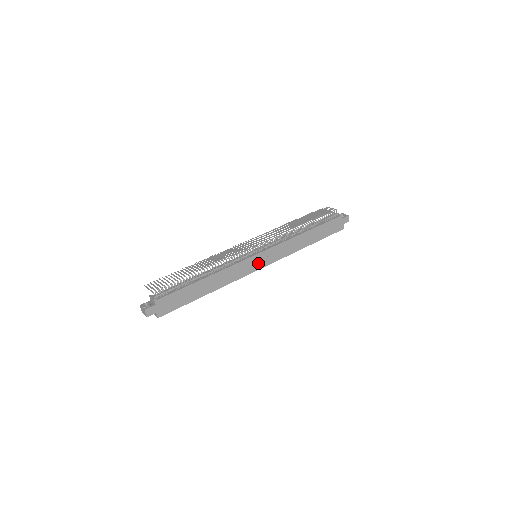
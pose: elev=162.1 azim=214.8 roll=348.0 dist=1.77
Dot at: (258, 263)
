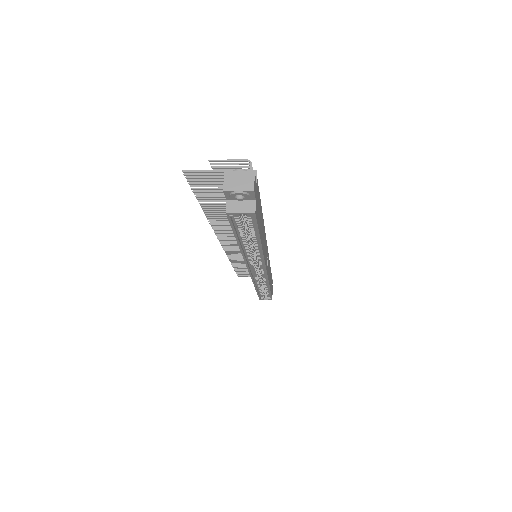
Dot at: occluded
